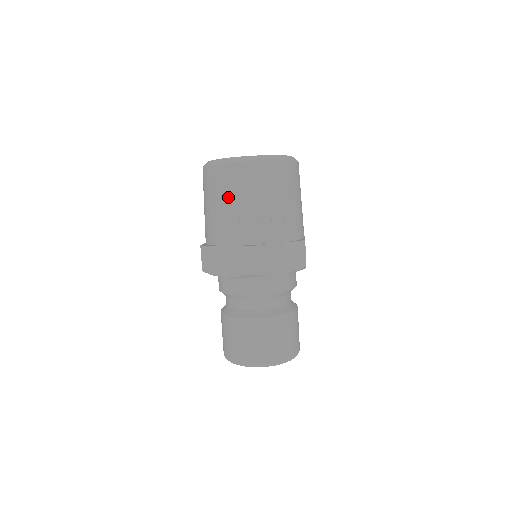
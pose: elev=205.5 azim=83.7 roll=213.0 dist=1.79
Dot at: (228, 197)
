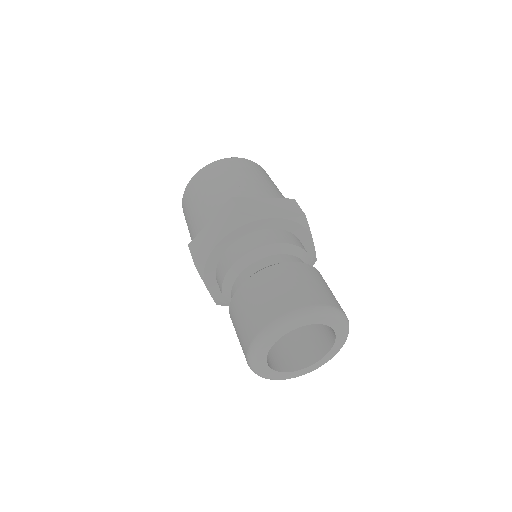
Dot at: (255, 173)
